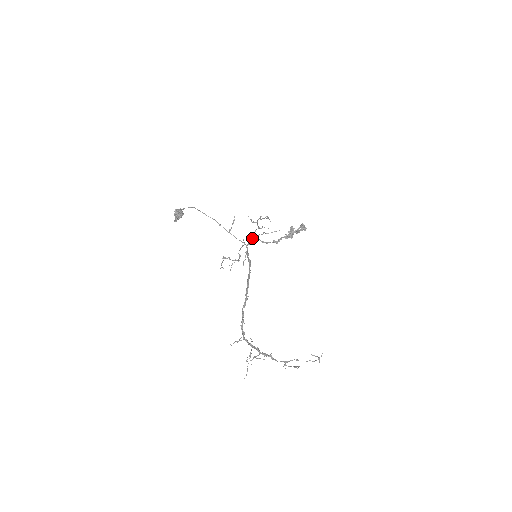
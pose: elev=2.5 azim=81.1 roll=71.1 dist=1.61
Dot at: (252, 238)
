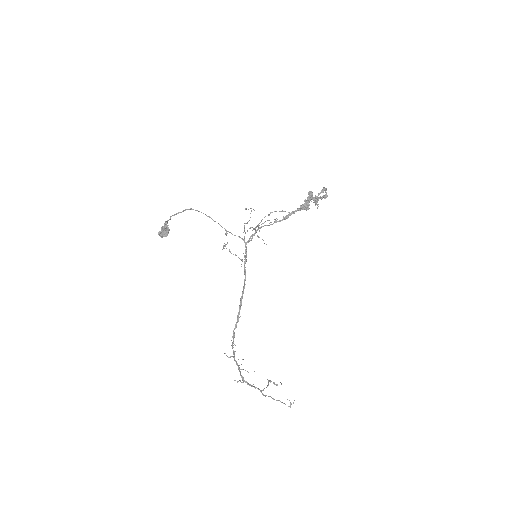
Dot at: occluded
